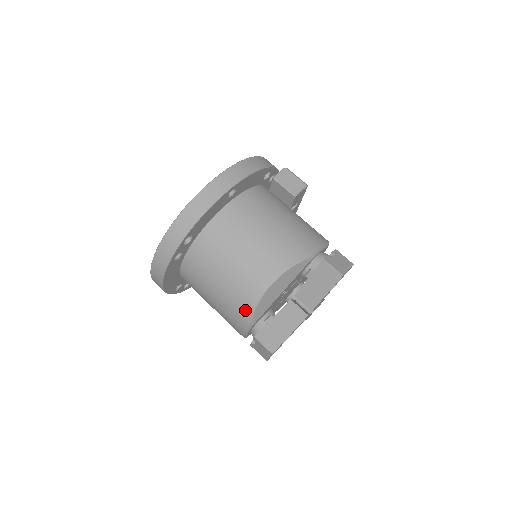
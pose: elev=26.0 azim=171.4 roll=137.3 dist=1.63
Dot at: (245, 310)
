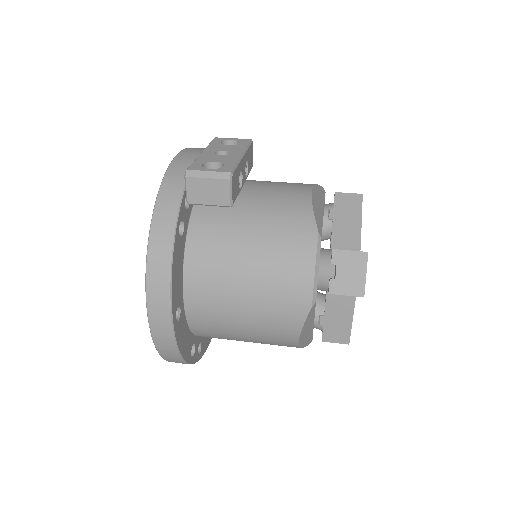
Dot at: occluded
